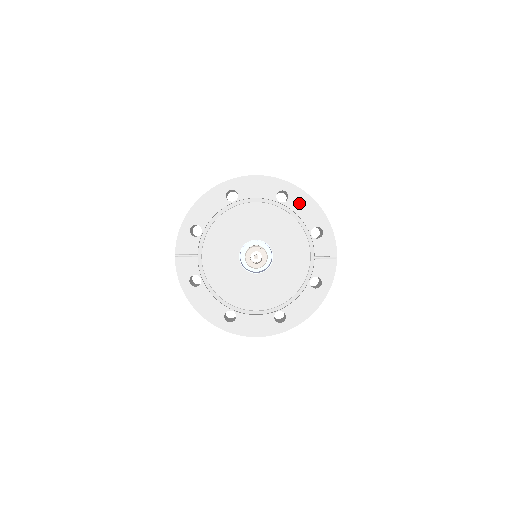
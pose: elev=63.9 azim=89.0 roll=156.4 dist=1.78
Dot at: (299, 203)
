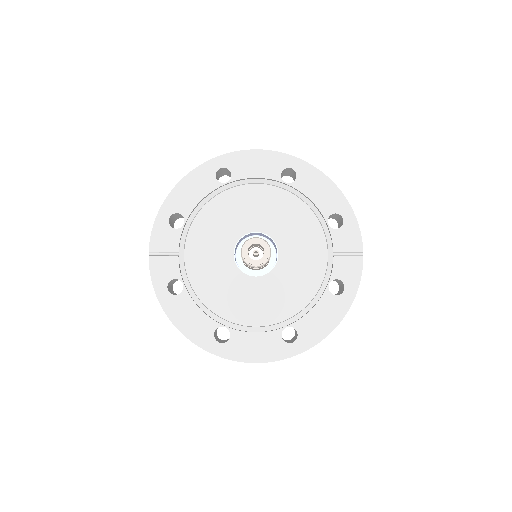
Dot at: (311, 183)
